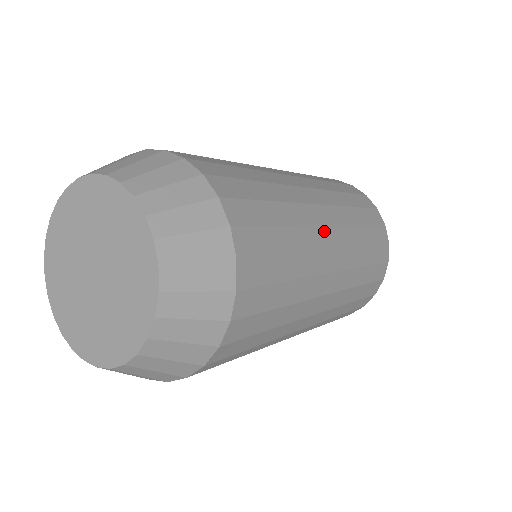
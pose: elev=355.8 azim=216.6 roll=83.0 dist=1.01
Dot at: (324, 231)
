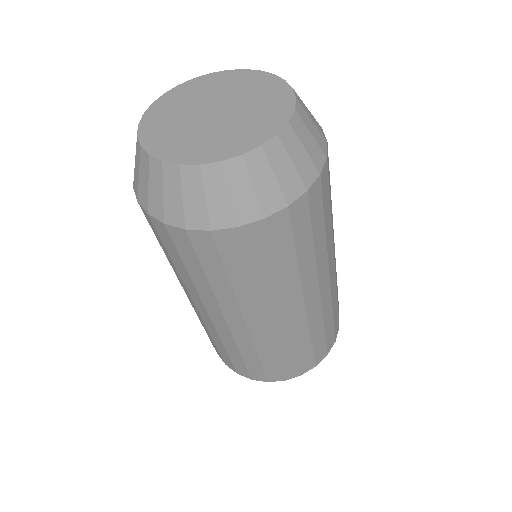
Dot at: (334, 243)
